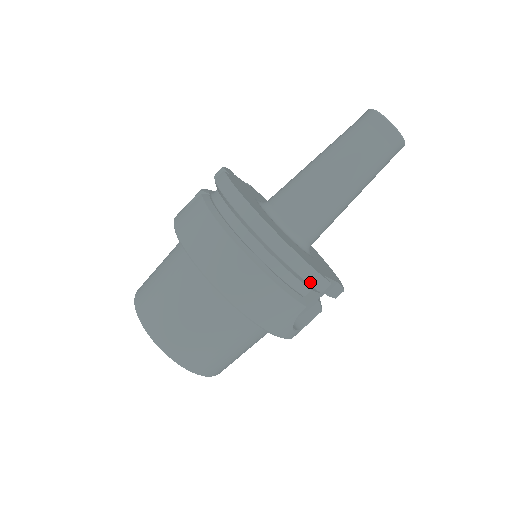
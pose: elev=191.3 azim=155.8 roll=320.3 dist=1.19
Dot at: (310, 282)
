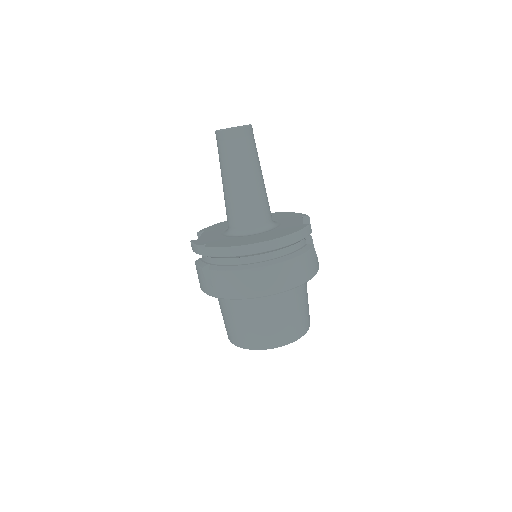
Dot at: (305, 236)
